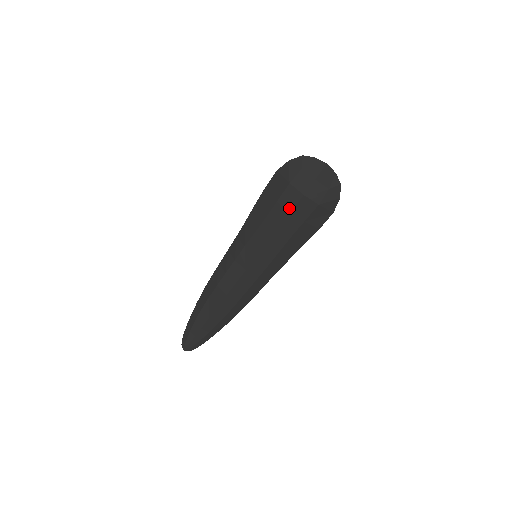
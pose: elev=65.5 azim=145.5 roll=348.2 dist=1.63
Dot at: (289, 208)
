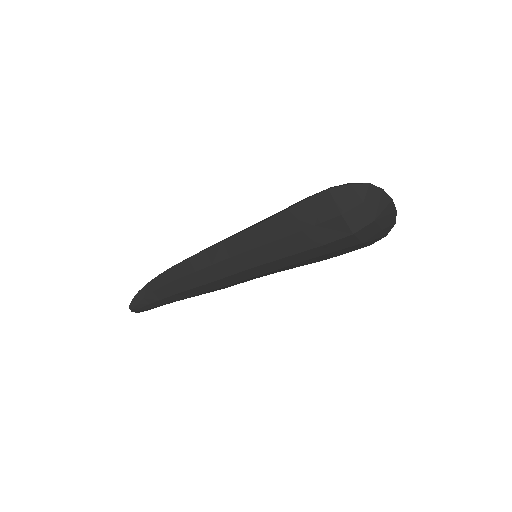
Dot at: (327, 239)
